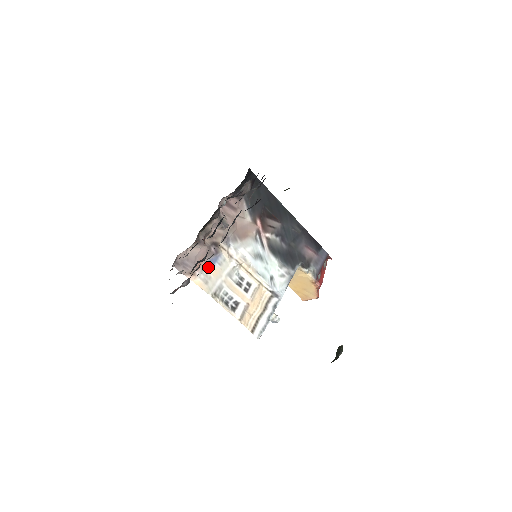
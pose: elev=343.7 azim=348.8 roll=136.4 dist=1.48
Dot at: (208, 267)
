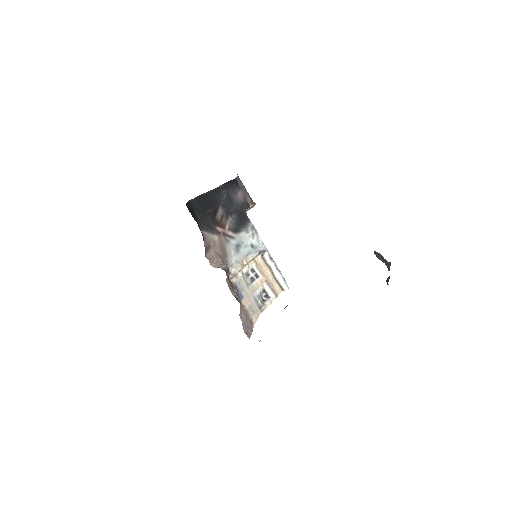
Dot at: (244, 303)
